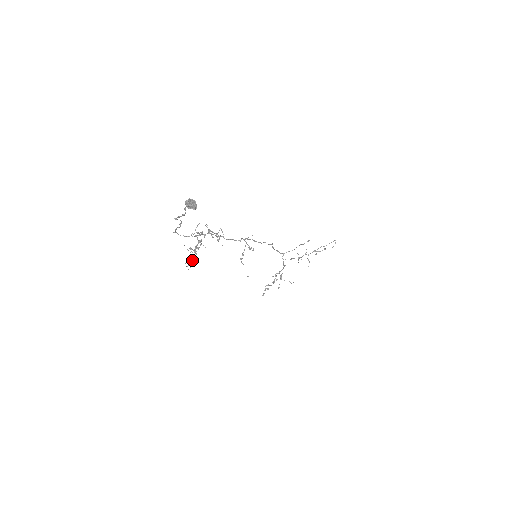
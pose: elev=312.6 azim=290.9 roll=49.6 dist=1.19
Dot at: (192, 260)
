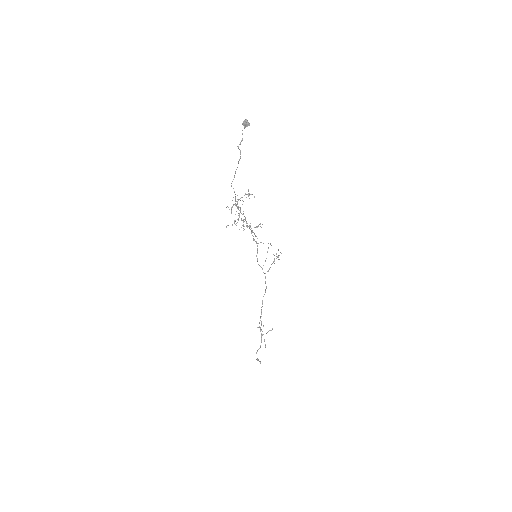
Dot at: (243, 222)
